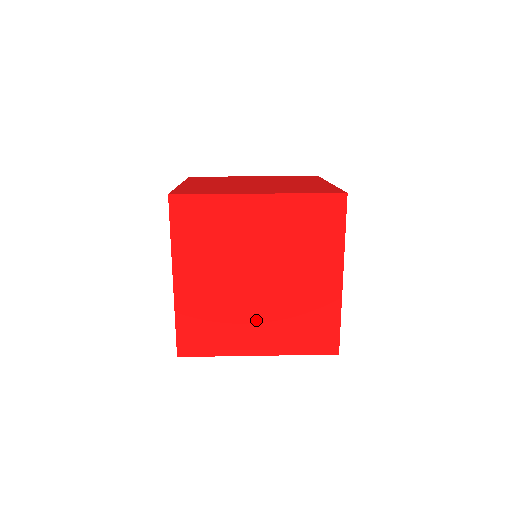
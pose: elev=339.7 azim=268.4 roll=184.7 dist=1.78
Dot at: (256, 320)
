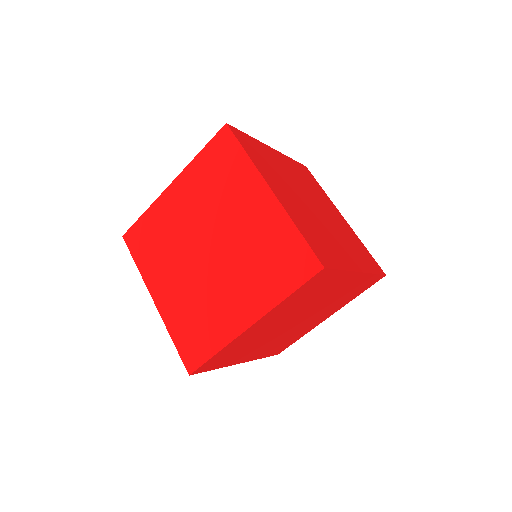
Dot at: (336, 239)
